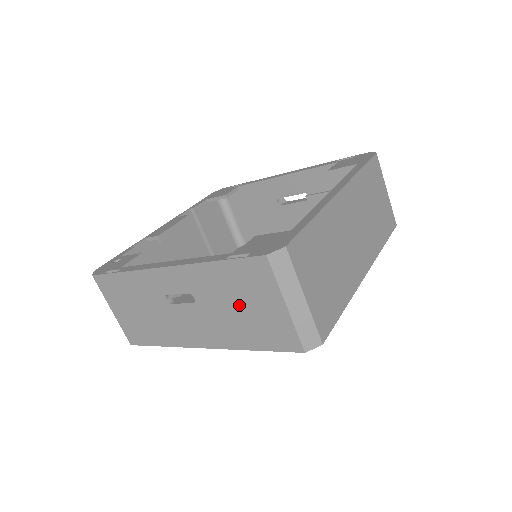
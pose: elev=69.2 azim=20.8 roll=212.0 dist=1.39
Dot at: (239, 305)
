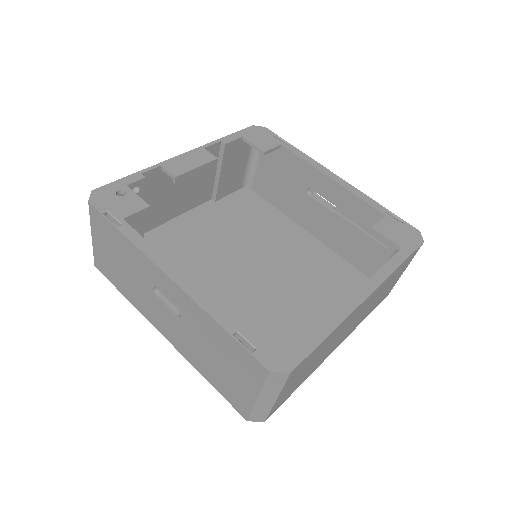
Dot at: (218, 358)
